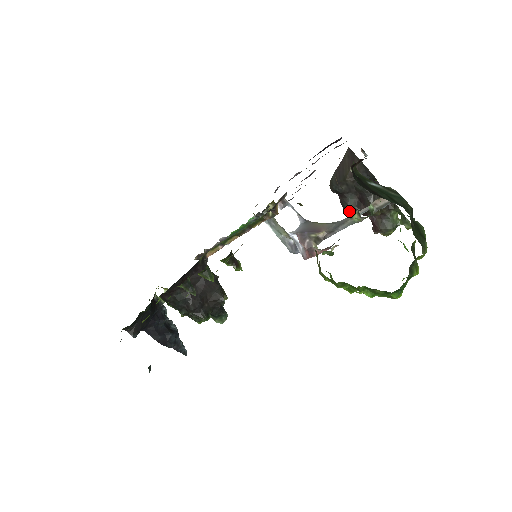
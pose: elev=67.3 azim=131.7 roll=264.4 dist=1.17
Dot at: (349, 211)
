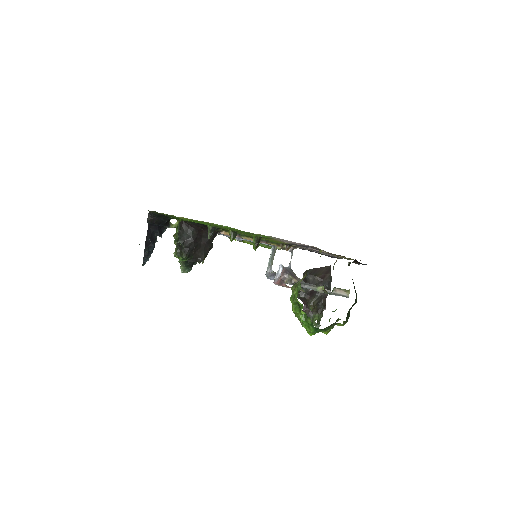
Dot at: (301, 292)
